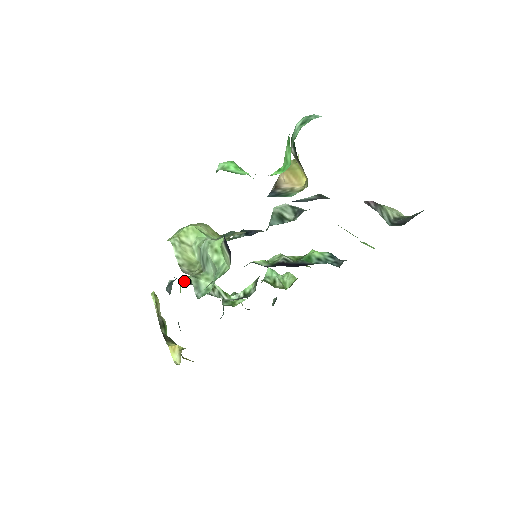
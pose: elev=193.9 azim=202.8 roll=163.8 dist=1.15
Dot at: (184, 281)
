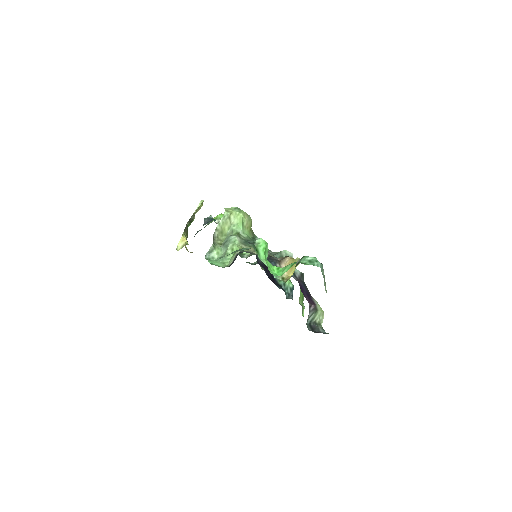
Dot at: (219, 219)
